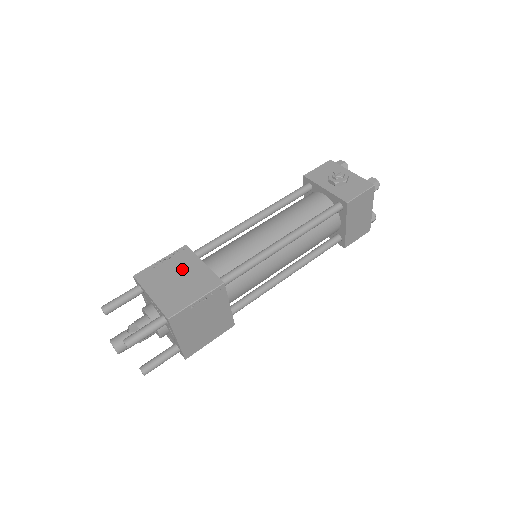
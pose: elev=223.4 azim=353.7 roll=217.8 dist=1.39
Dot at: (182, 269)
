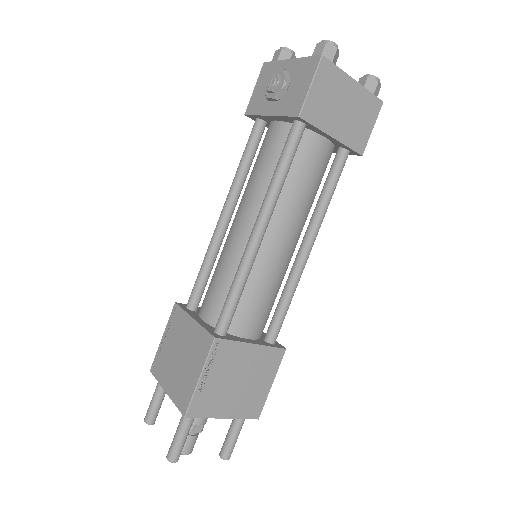
Dot at: (179, 339)
